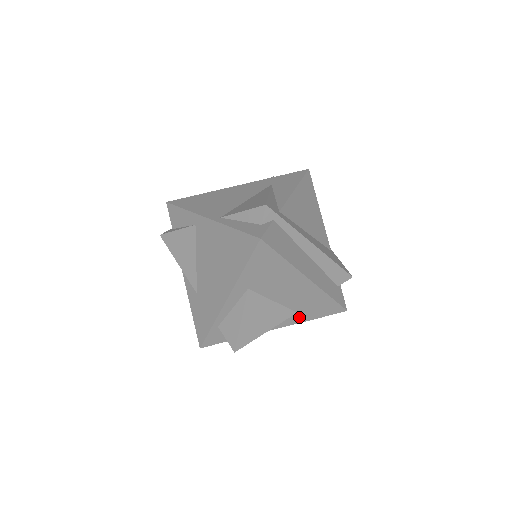
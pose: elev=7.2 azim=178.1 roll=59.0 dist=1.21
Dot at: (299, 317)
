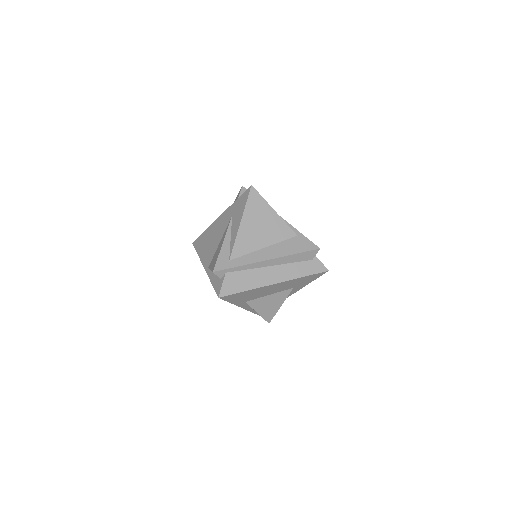
Dot at: (299, 287)
